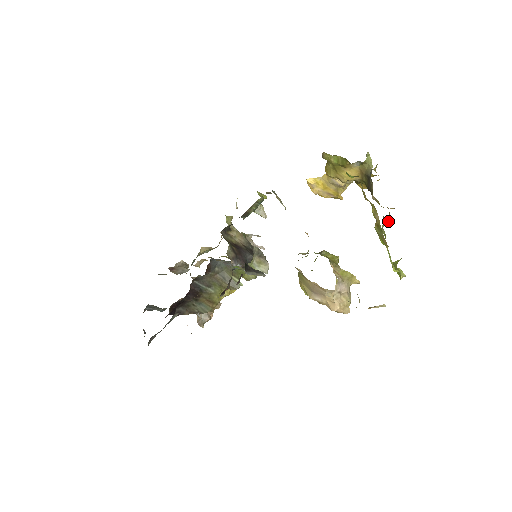
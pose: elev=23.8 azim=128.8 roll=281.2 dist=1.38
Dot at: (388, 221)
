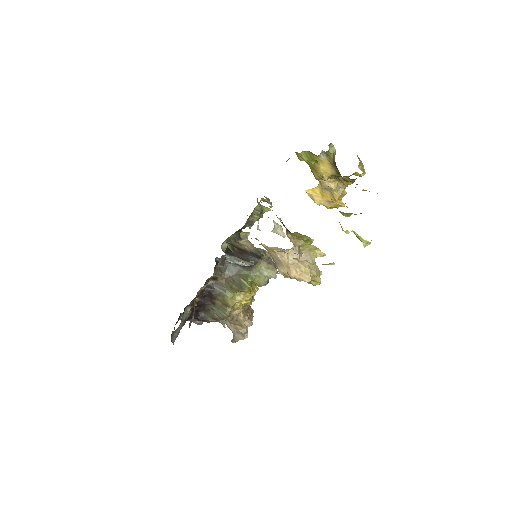
Dot at: occluded
